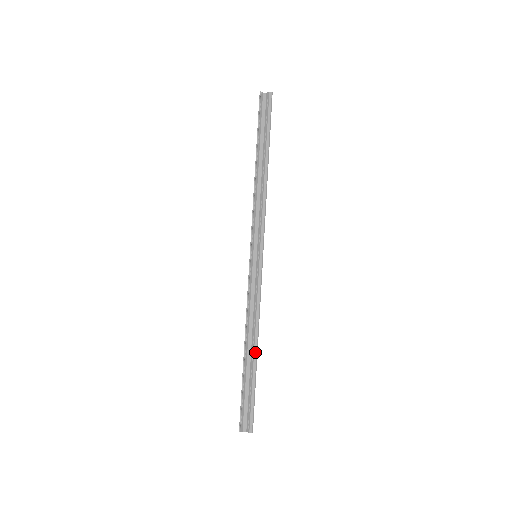
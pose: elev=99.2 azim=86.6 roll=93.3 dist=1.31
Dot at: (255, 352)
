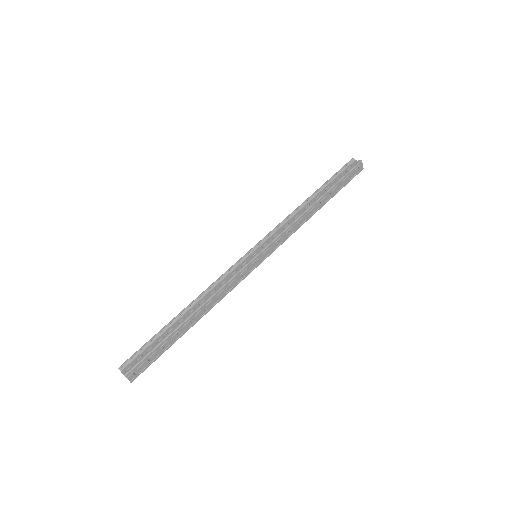
Dot at: (187, 316)
